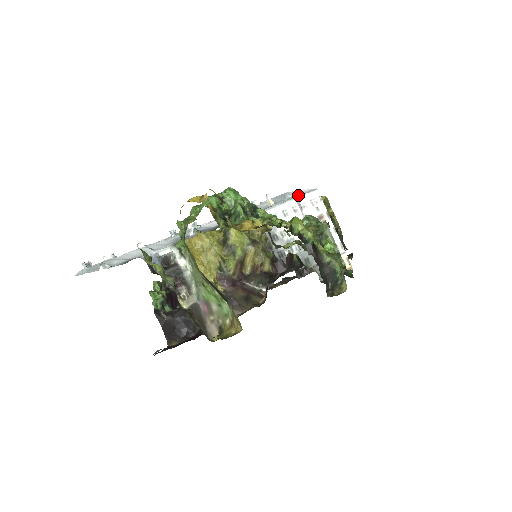
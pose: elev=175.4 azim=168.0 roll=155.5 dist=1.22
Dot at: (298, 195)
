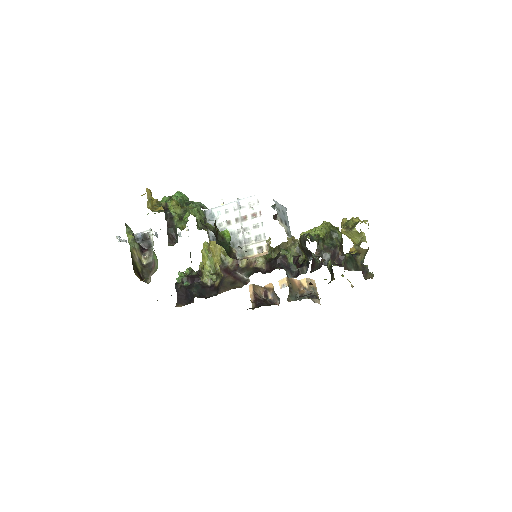
Dot at: (243, 199)
